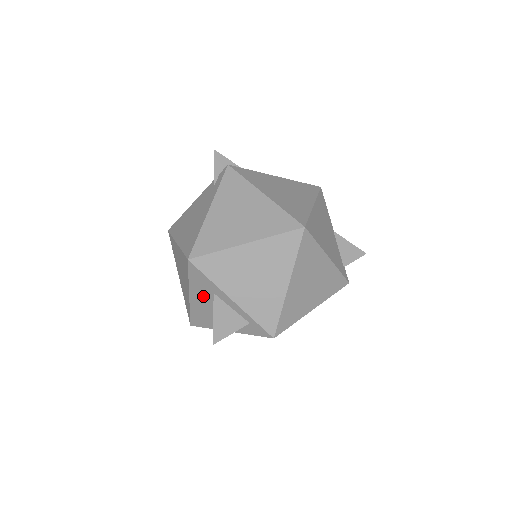
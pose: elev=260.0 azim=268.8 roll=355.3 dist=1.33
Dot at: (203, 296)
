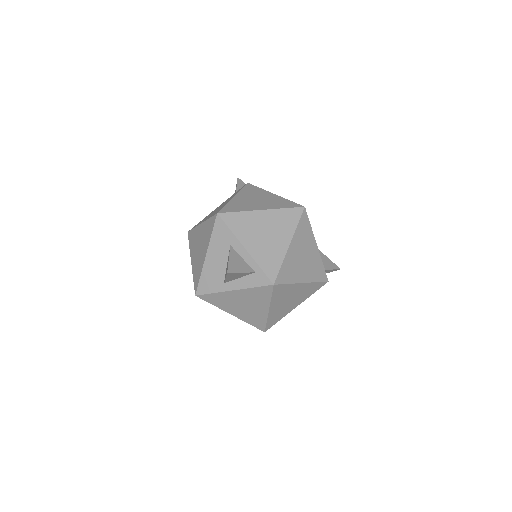
Dot at: (219, 252)
